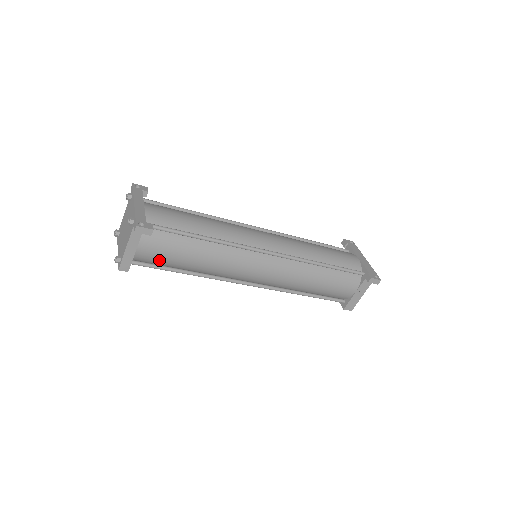
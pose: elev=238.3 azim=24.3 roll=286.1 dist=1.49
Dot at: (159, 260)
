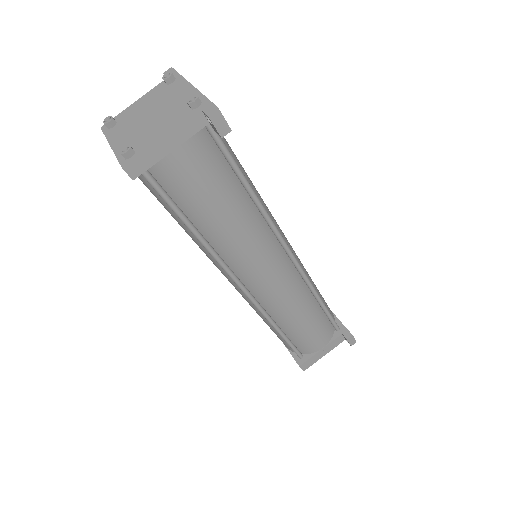
Dot at: (183, 188)
